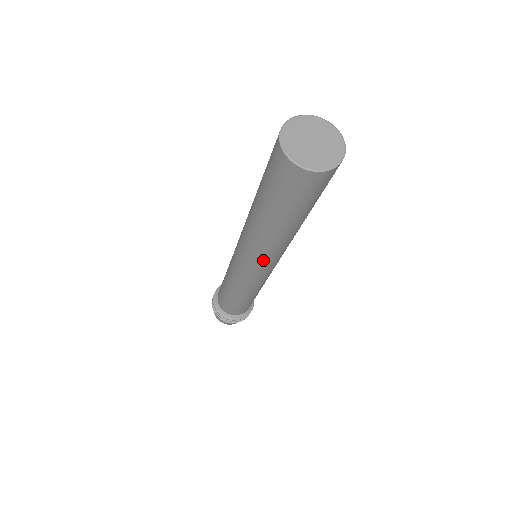
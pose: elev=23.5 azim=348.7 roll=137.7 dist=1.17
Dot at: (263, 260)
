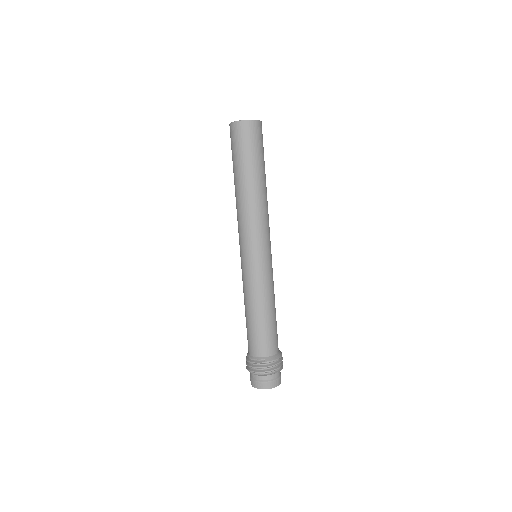
Dot at: (254, 228)
